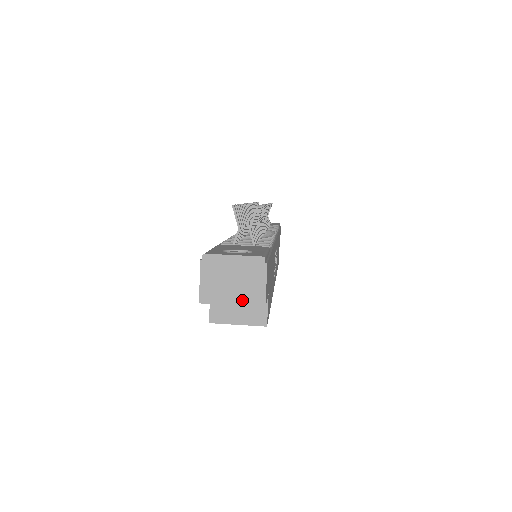
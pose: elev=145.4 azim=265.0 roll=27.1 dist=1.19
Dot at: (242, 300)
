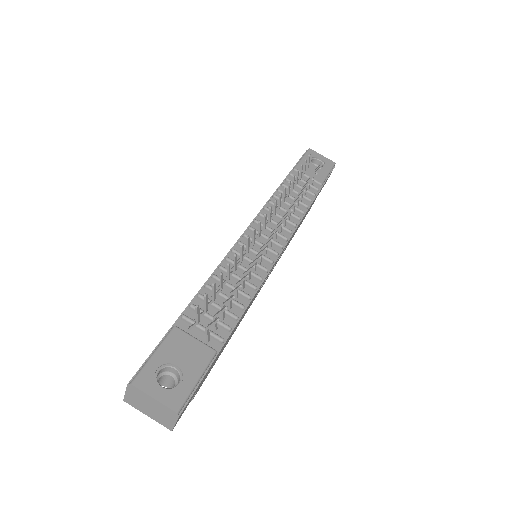
Dot at: (155, 419)
